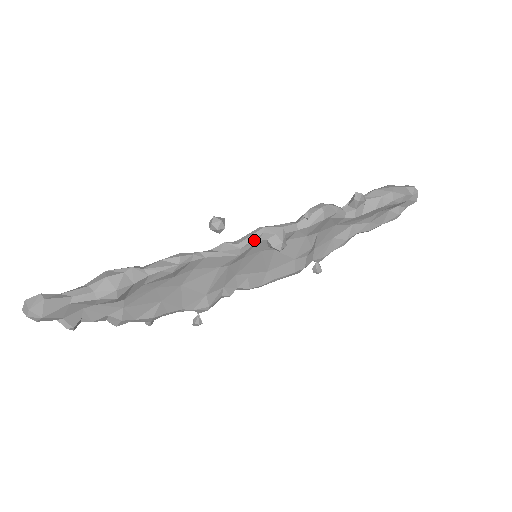
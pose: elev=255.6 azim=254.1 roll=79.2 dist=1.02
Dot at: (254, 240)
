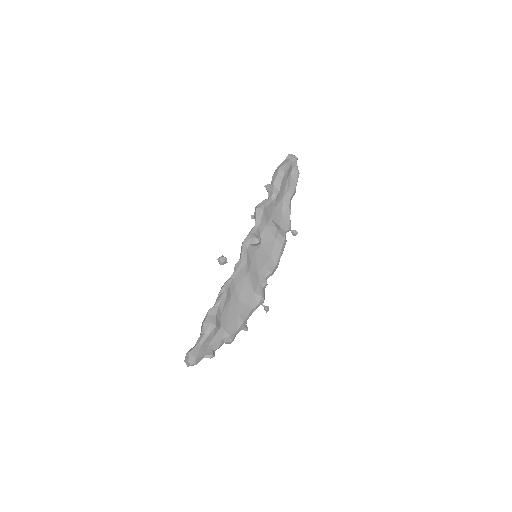
Dot at: (245, 250)
